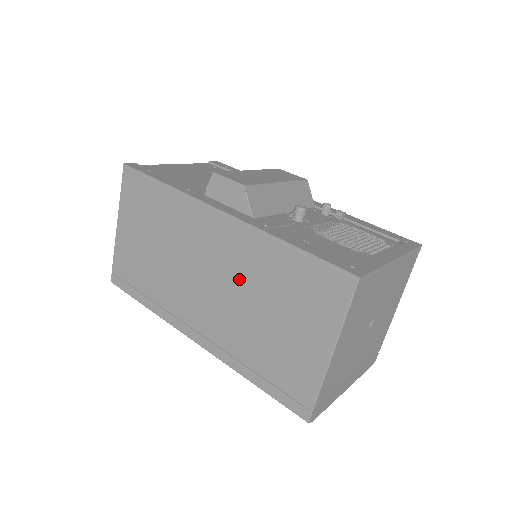
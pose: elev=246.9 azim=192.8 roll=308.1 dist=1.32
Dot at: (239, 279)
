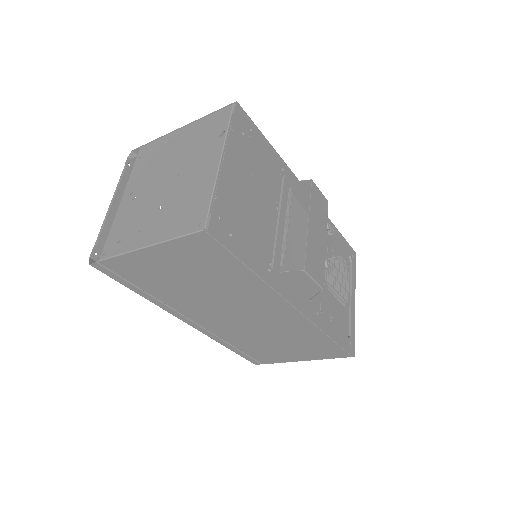
Dot at: (271, 328)
